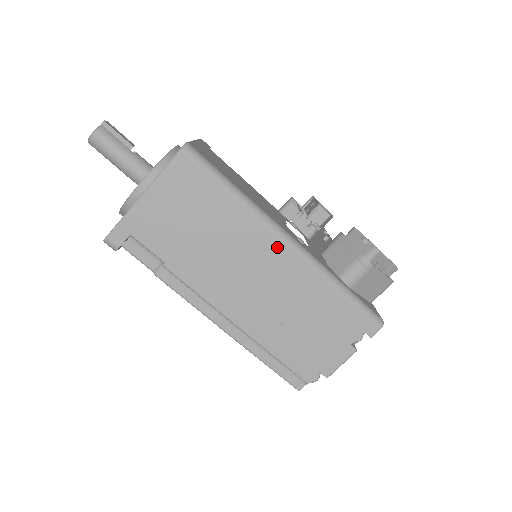
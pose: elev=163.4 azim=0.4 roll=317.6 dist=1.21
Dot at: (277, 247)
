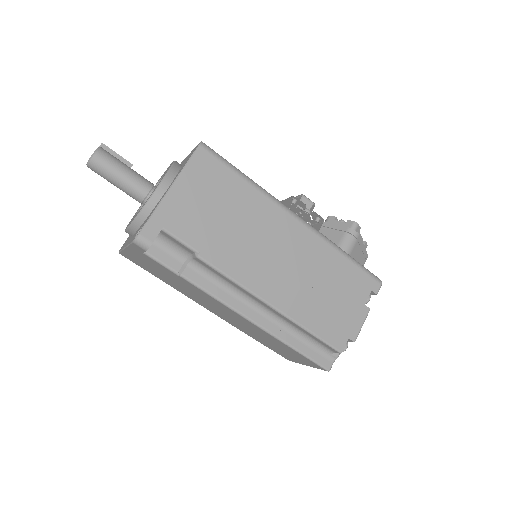
Dot at: (291, 223)
